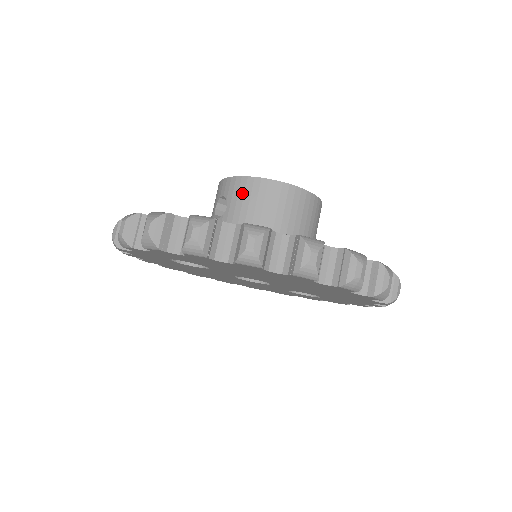
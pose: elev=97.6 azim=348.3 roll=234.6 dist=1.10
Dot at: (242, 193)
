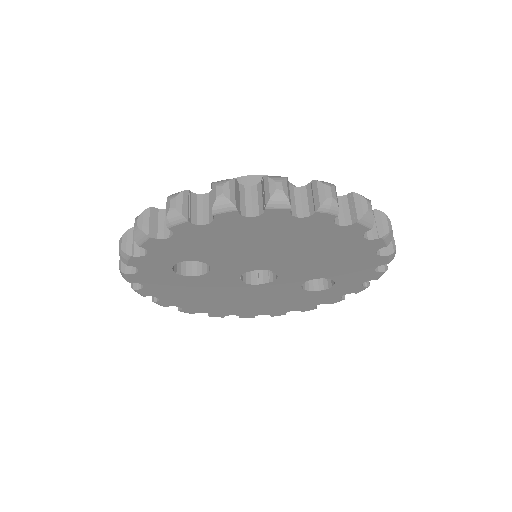
Dot at: occluded
